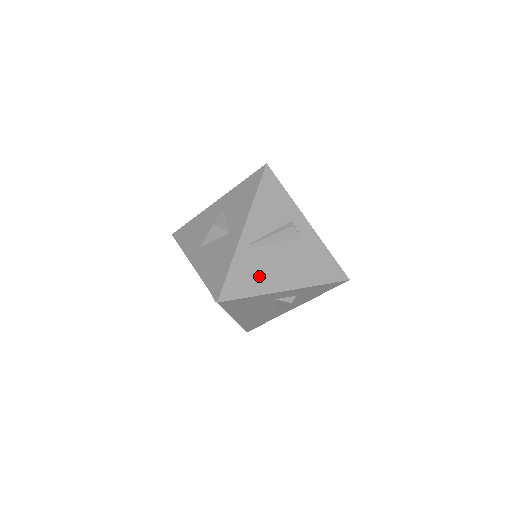
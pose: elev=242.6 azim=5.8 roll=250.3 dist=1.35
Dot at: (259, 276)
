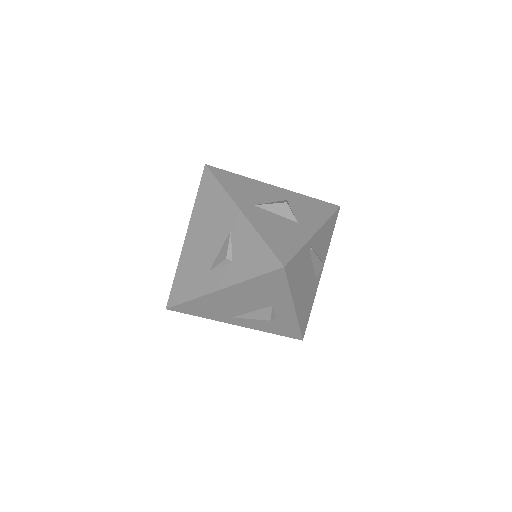
Dot at: (299, 277)
